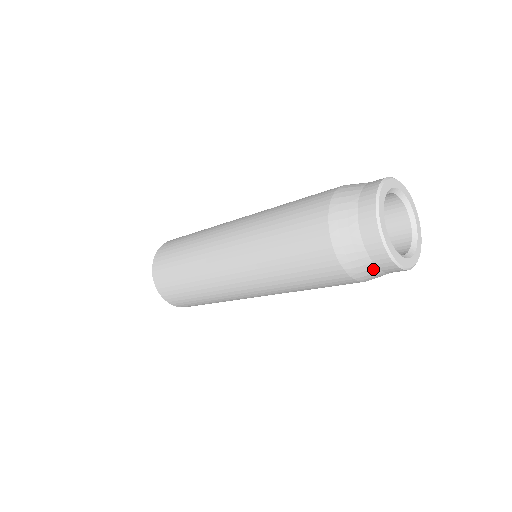
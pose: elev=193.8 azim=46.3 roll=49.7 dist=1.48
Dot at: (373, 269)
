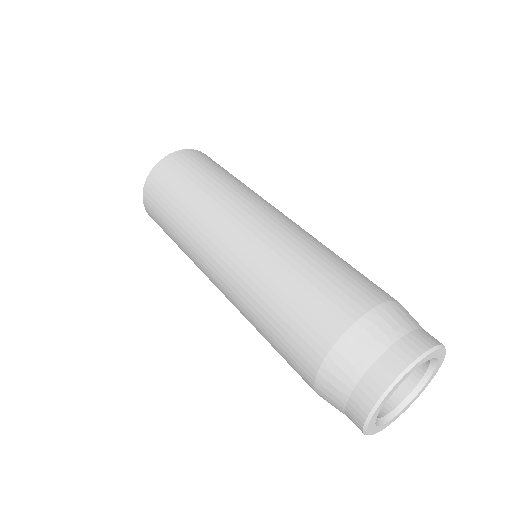
Dot at: (342, 412)
